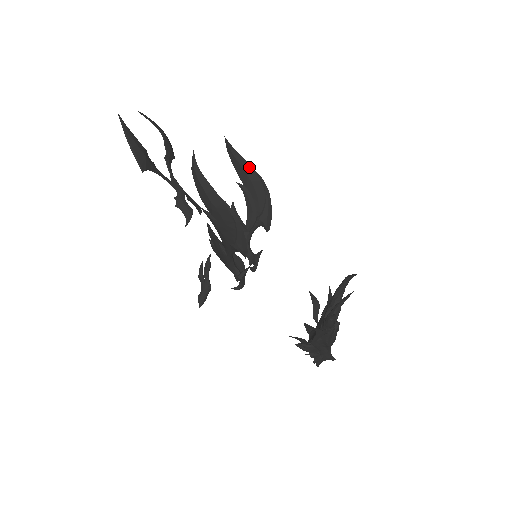
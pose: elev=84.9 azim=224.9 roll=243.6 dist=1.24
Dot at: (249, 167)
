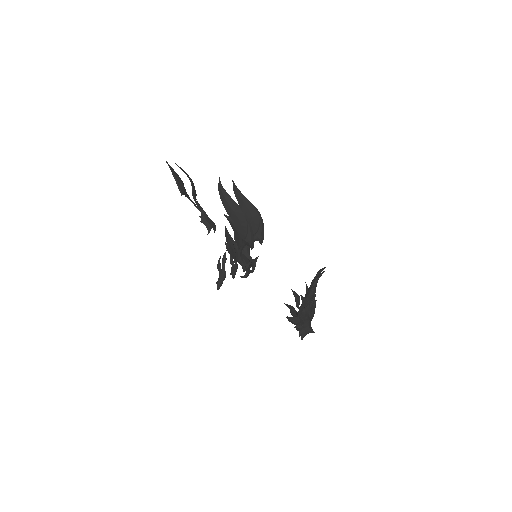
Dot at: (248, 201)
